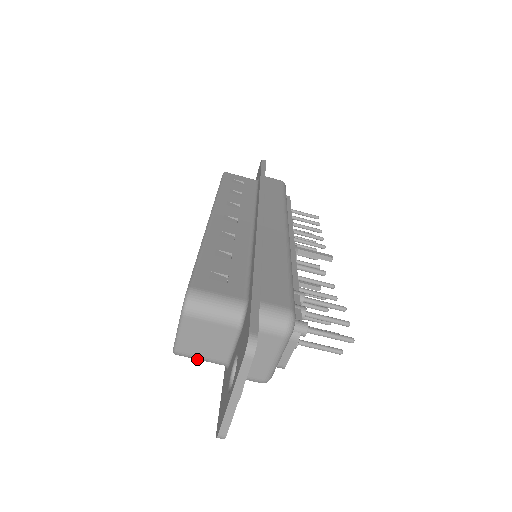
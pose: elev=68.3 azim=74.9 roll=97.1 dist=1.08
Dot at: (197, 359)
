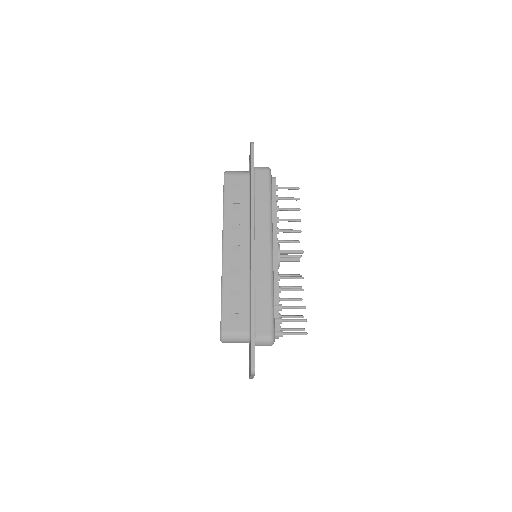
Dot at: occluded
